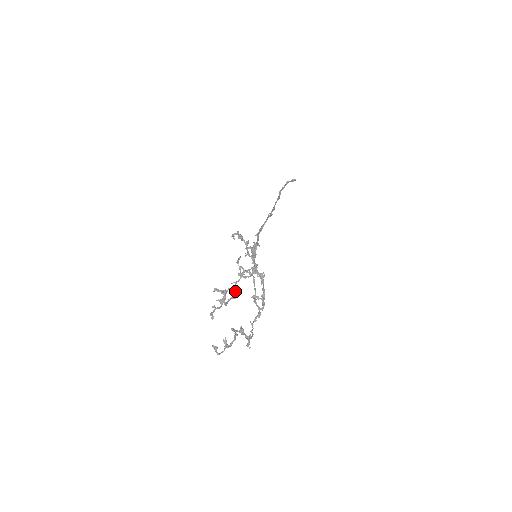
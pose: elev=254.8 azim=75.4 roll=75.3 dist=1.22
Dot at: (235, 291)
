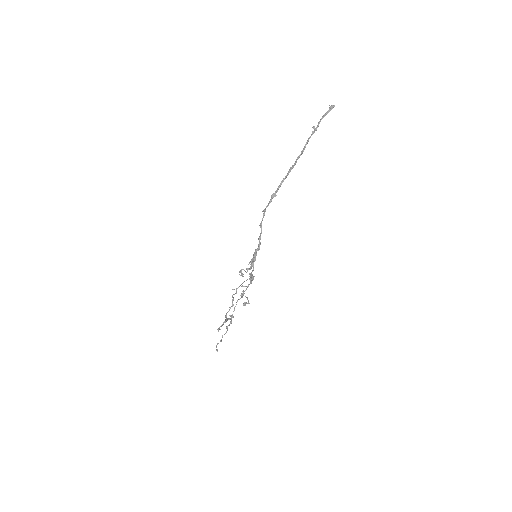
Dot at: occluded
